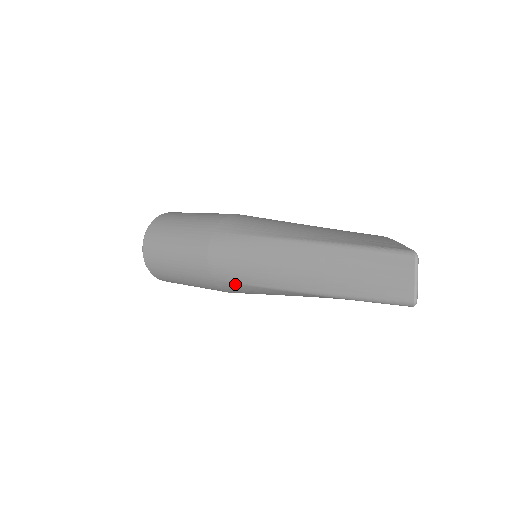
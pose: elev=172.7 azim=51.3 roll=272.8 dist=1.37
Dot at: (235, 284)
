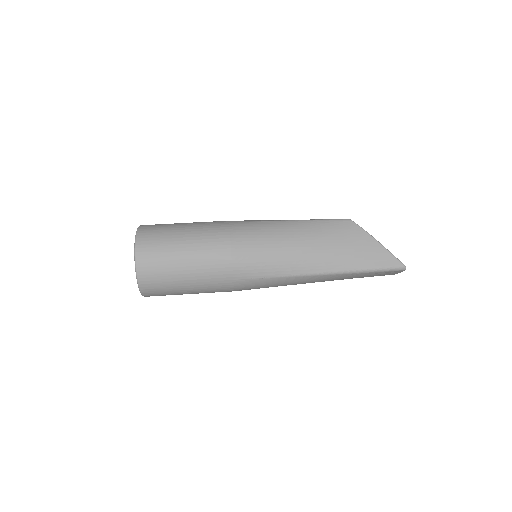
Dot at: occluded
